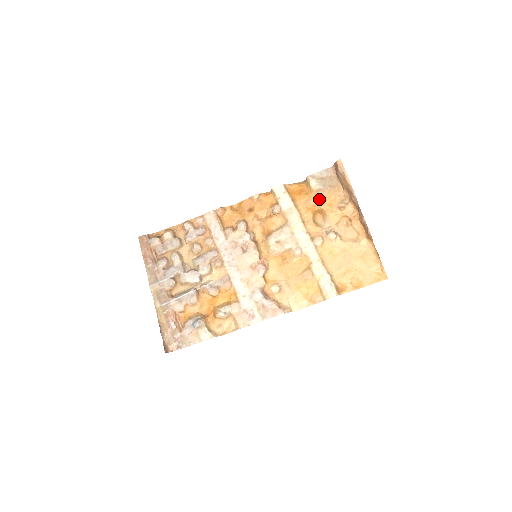
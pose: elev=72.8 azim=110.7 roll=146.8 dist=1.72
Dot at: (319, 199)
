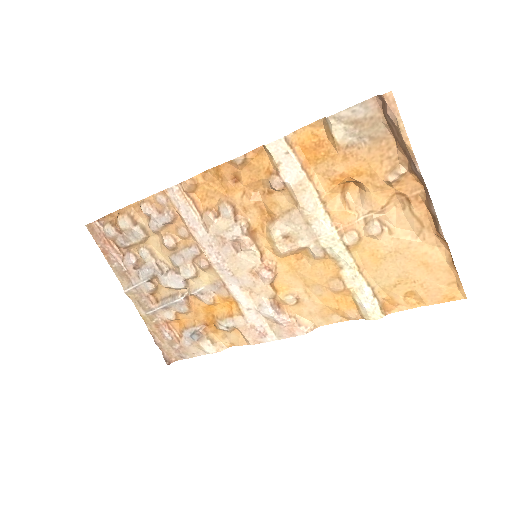
Dot at: (351, 164)
